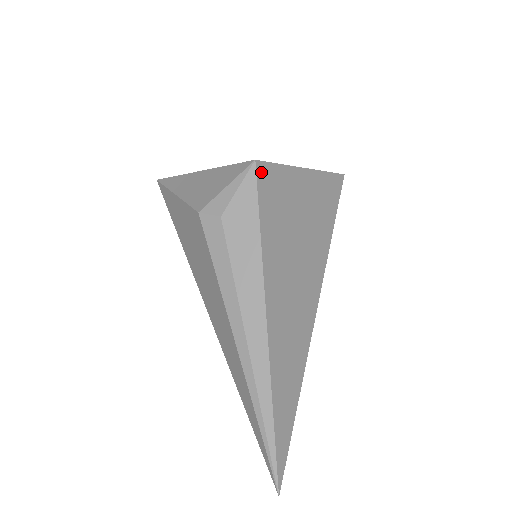
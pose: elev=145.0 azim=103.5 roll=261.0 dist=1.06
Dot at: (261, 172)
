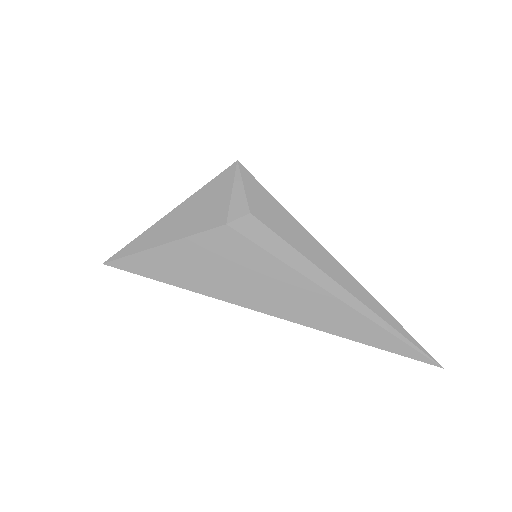
Dot at: (244, 169)
